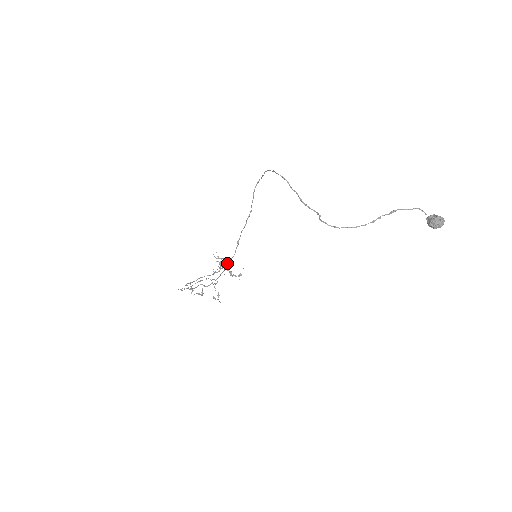
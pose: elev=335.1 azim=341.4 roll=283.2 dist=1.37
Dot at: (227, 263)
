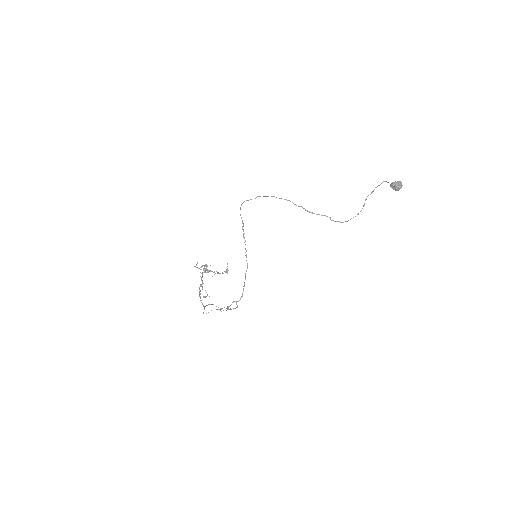
Dot at: (206, 266)
